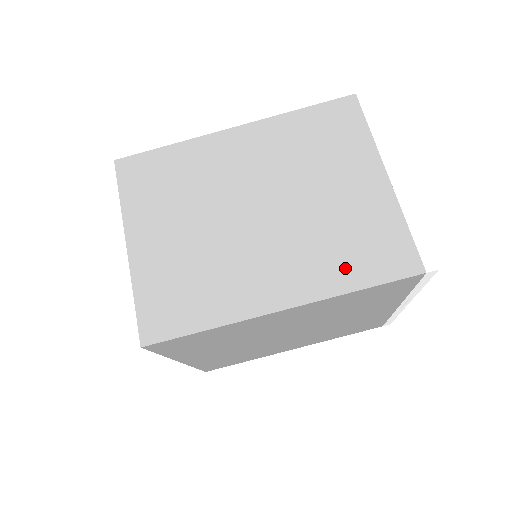
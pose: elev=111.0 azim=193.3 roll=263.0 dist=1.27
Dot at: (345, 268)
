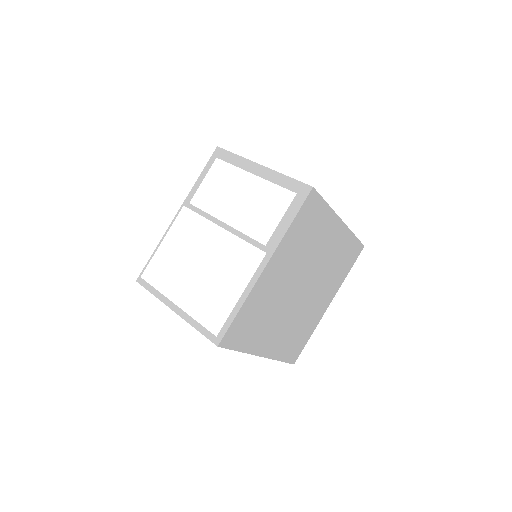
Dot at: occluded
